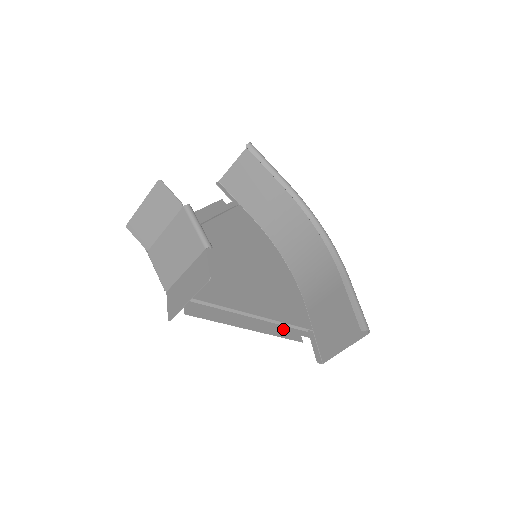
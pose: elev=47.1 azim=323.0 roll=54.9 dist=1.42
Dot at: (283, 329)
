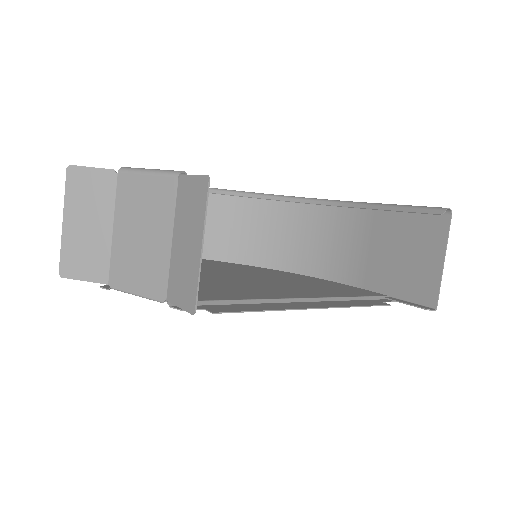
Dot at: (355, 302)
